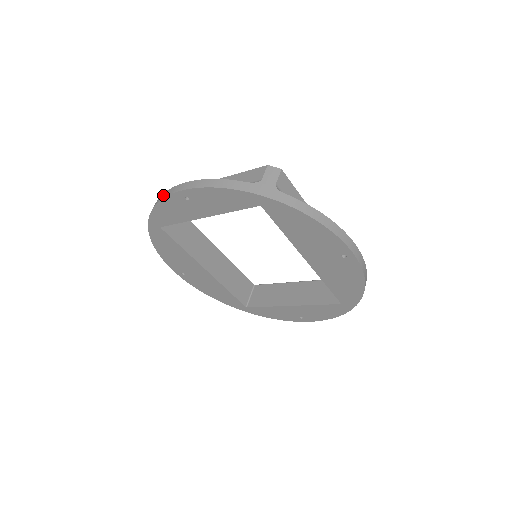
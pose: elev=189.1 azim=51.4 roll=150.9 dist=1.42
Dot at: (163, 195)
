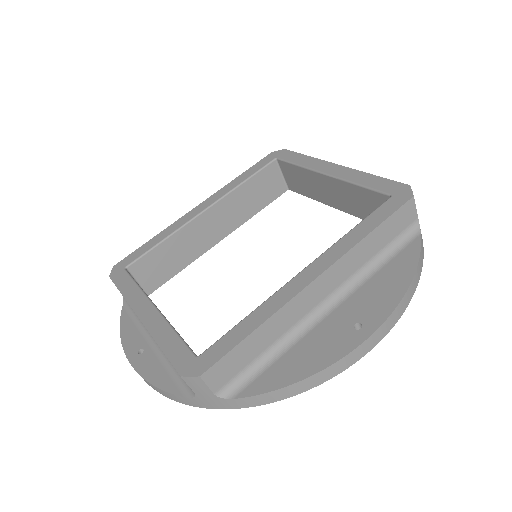
Dot at: occluded
